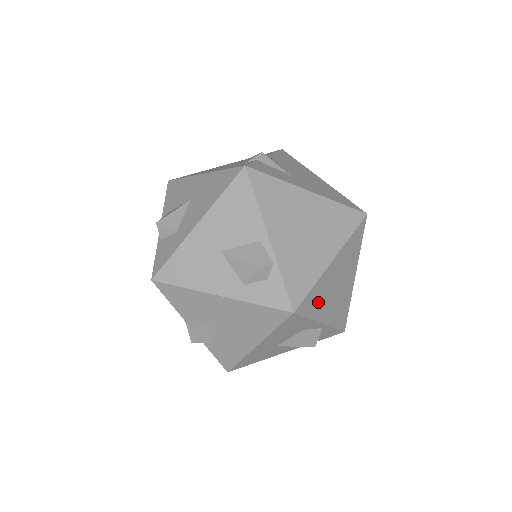
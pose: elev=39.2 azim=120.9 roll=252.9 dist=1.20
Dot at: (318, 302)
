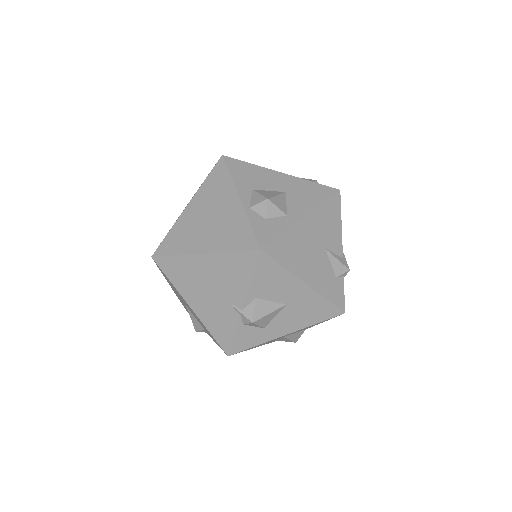
Dot at: occluded
